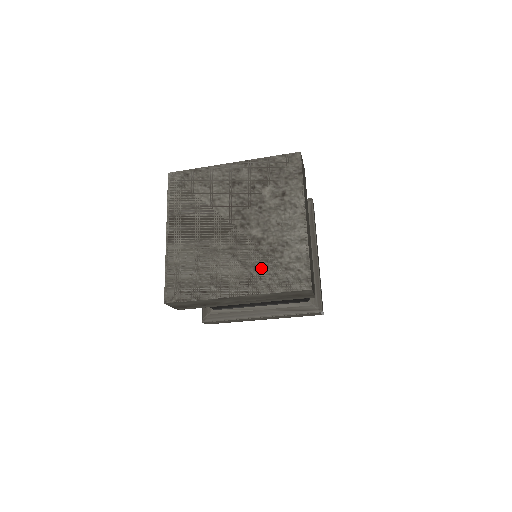
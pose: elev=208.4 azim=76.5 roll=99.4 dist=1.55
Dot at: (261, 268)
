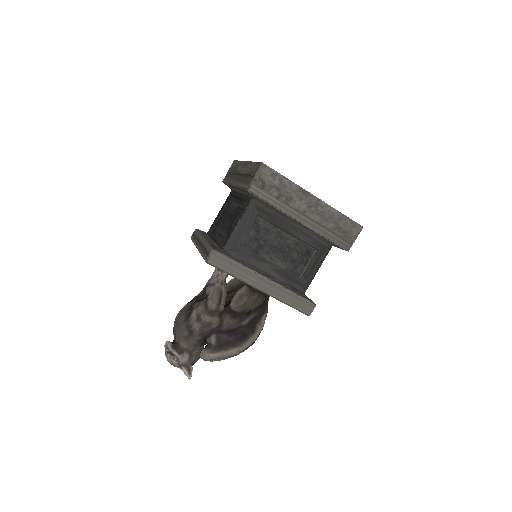
Dot at: occluded
